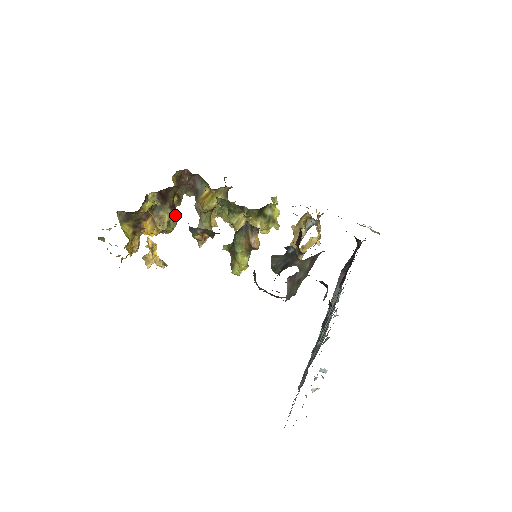
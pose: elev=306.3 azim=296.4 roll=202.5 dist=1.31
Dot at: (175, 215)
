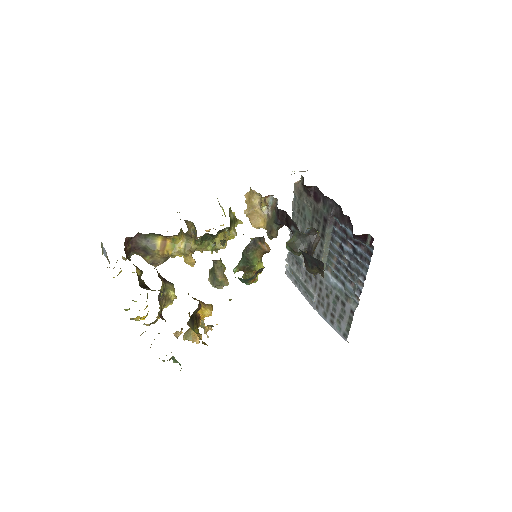
Dot at: (172, 284)
